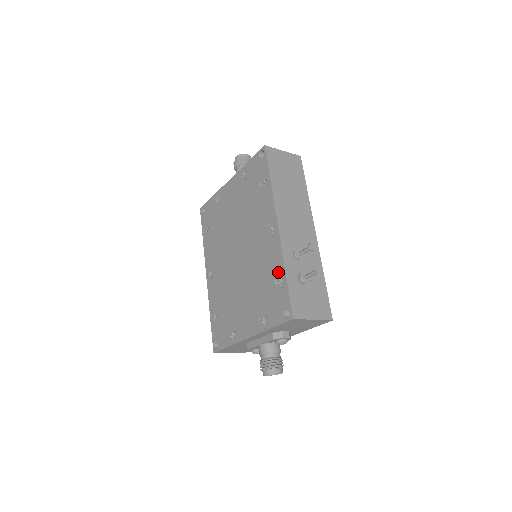
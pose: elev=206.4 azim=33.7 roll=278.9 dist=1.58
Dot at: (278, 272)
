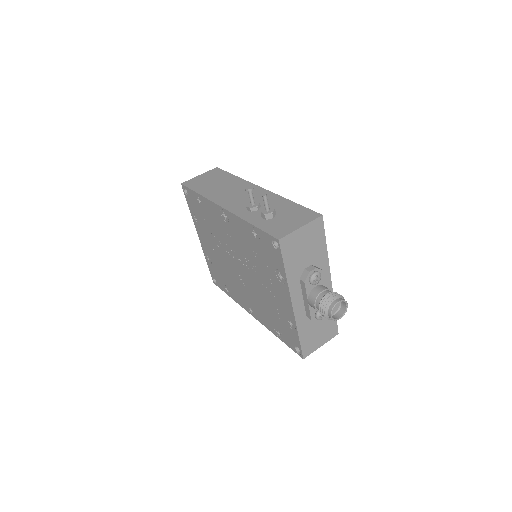
Dot at: (249, 231)
